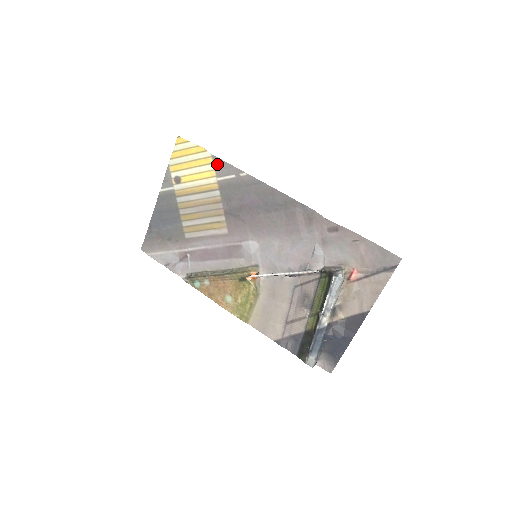
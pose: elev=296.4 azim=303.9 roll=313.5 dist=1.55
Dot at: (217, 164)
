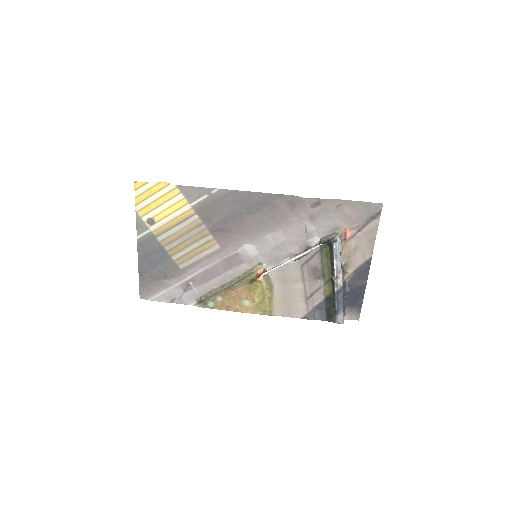
Dot at: (185, 192)
